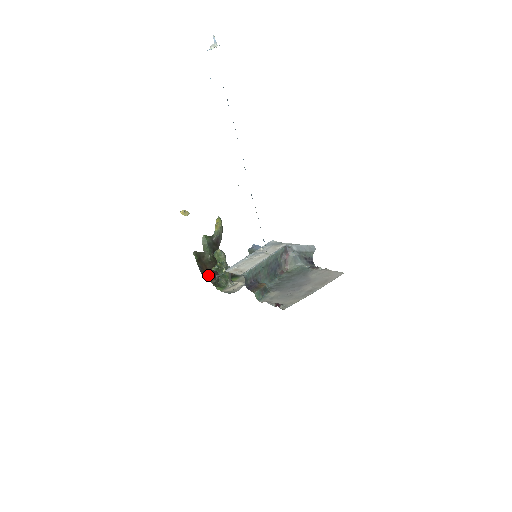
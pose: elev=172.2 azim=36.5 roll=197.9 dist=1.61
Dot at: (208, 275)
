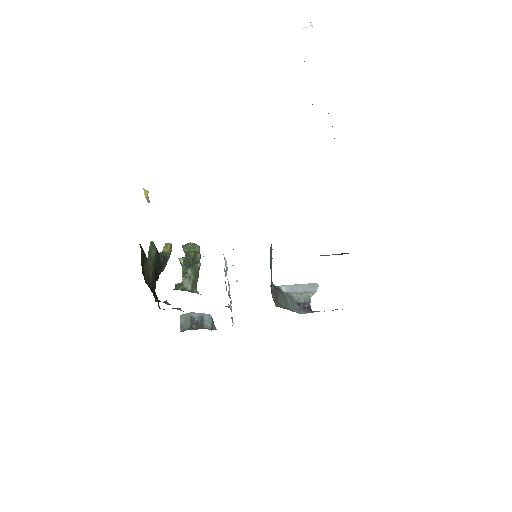
Dot at: occluded
